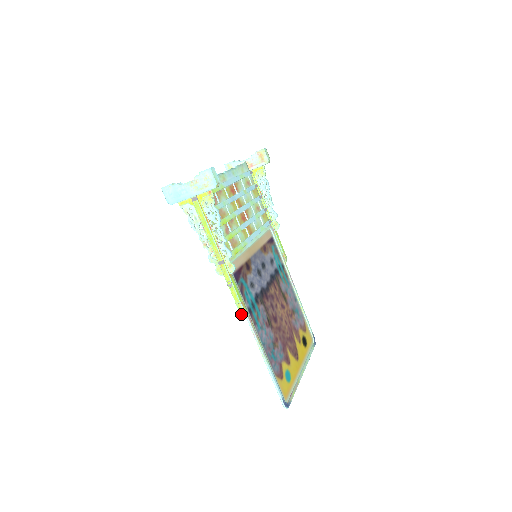
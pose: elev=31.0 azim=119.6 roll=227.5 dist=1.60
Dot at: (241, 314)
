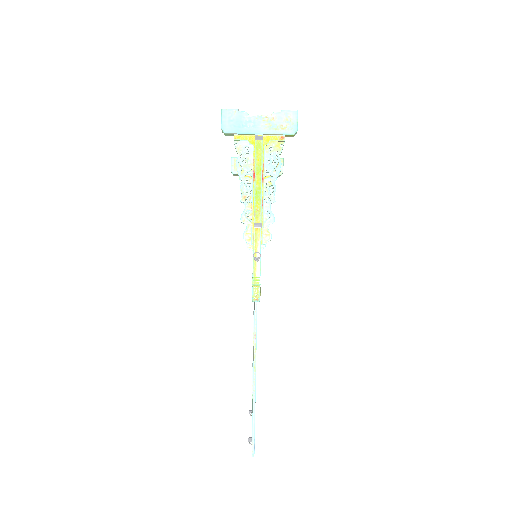
Dot at: (254, 301)
